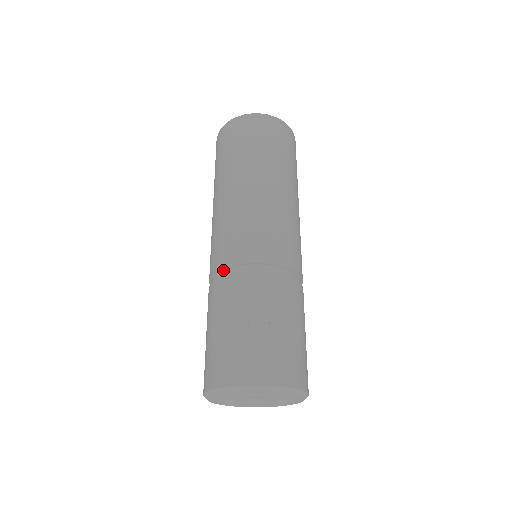
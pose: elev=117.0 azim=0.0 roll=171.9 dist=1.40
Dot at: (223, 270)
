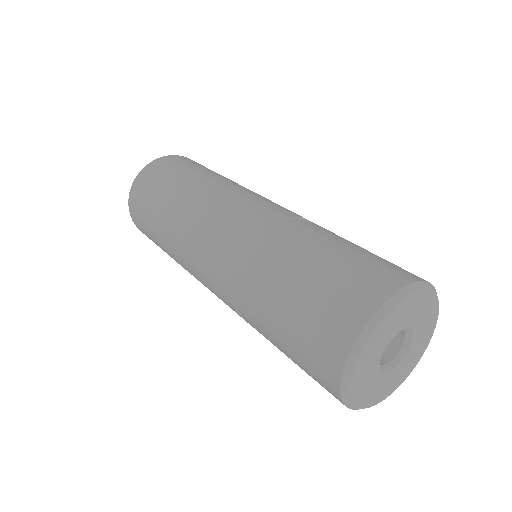
Dot at: (285, 220)
